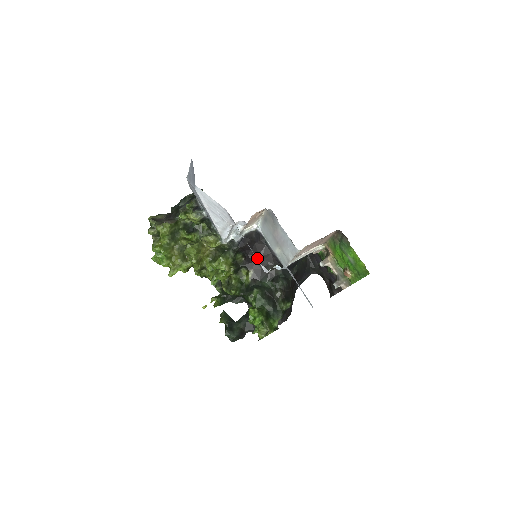
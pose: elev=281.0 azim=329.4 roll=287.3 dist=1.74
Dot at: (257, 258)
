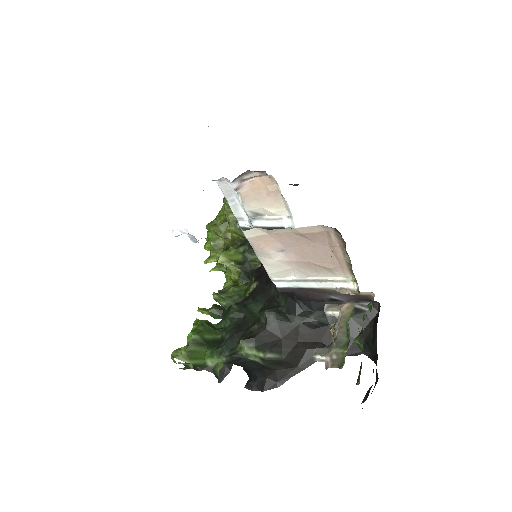
Dot at: occluded
